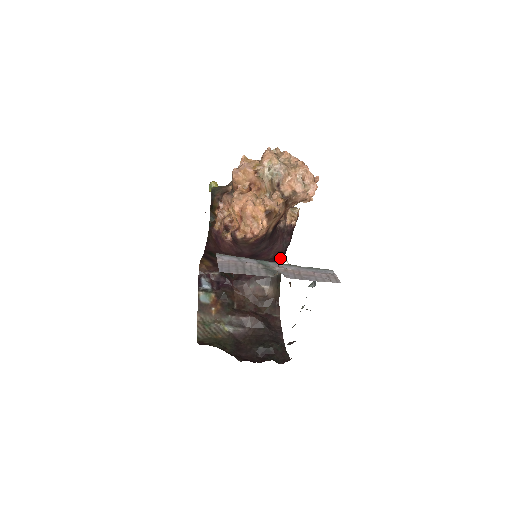
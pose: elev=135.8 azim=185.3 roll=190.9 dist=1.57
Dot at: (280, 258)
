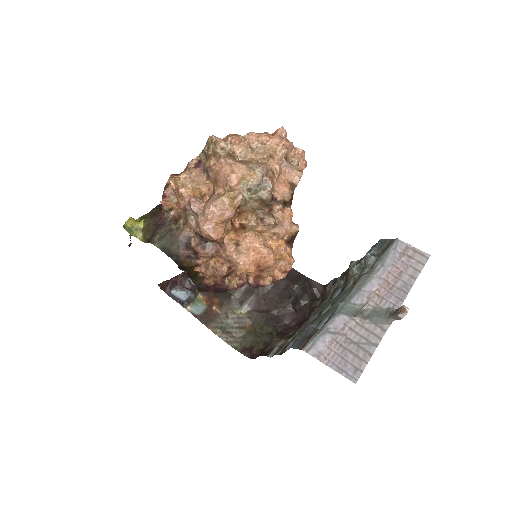
Dot at: occluded
